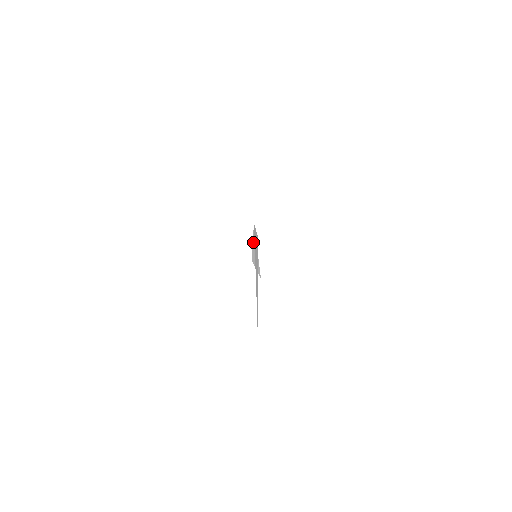
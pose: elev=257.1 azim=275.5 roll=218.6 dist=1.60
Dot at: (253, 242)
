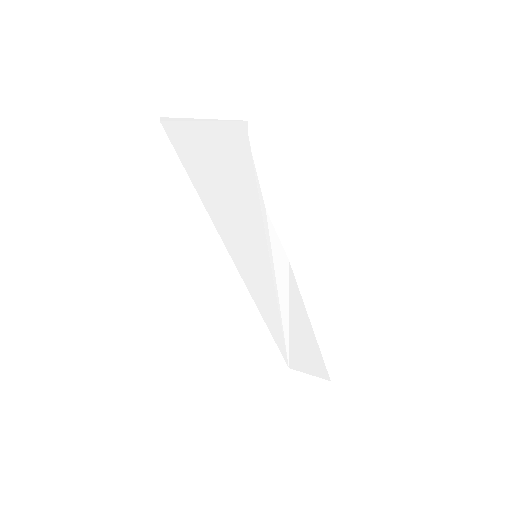
Dot at: (304, 366)
